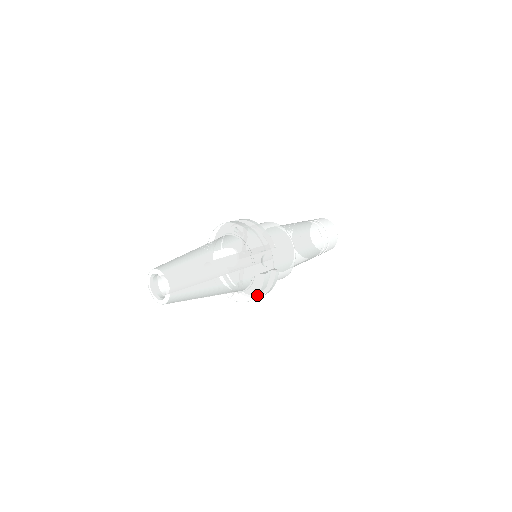
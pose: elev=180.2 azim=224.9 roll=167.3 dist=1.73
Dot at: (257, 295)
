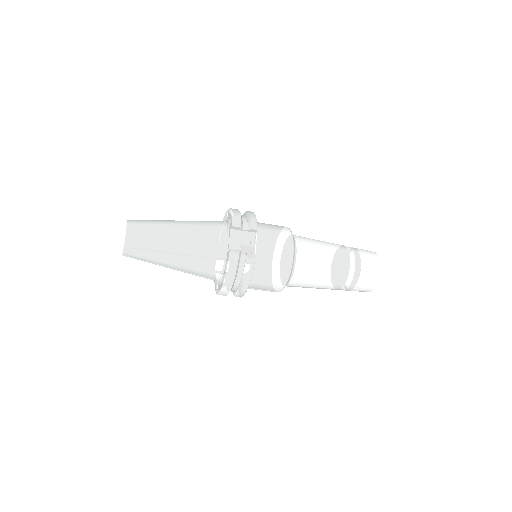
Dot at: (227, 278)
